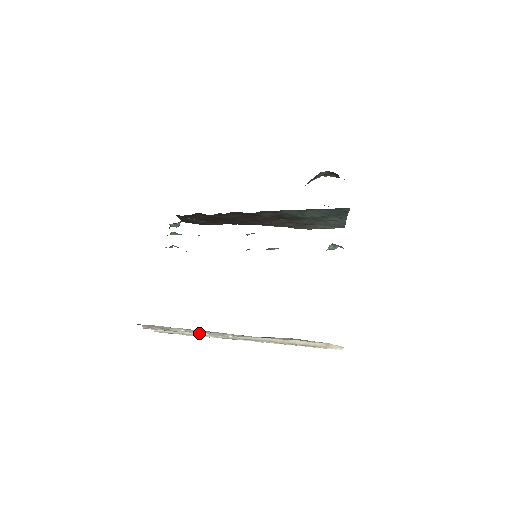
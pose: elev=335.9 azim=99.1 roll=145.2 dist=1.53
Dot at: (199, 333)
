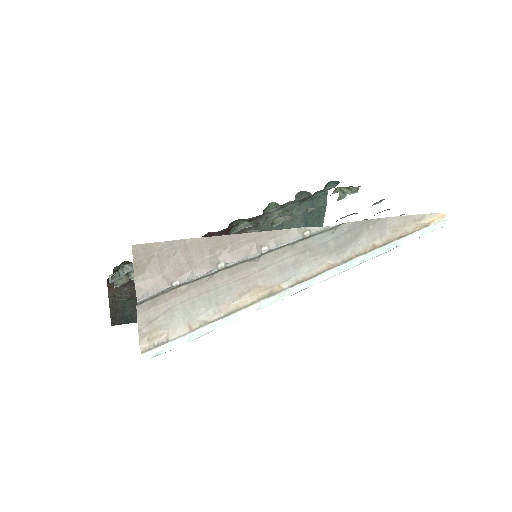
Dot at: (253, 252)
